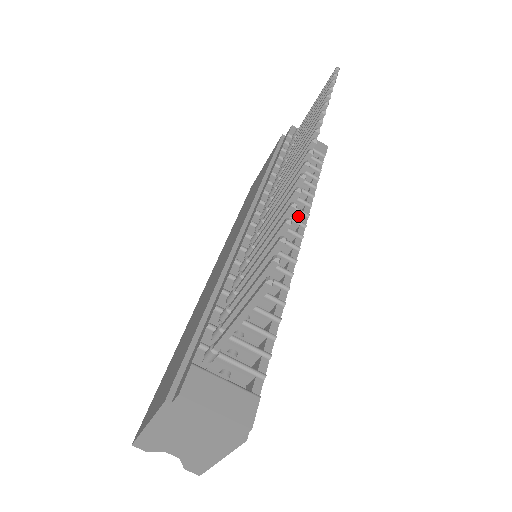
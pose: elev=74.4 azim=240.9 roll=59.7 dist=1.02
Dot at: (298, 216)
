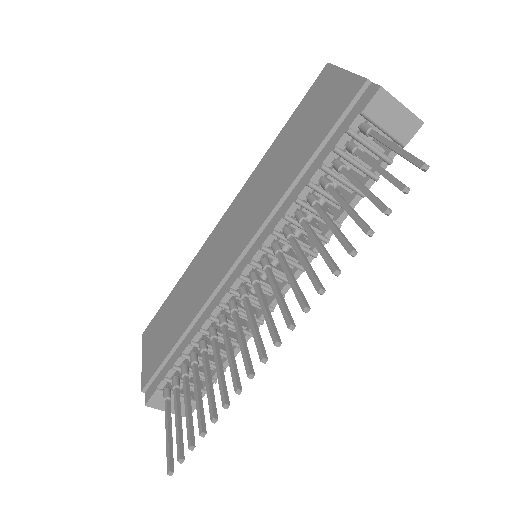
Dot at: (306, 251)
